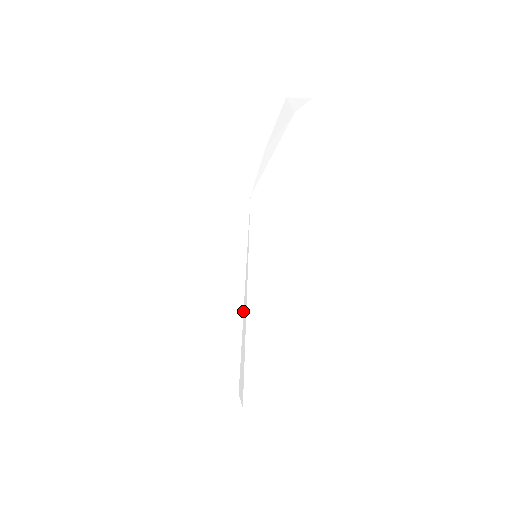
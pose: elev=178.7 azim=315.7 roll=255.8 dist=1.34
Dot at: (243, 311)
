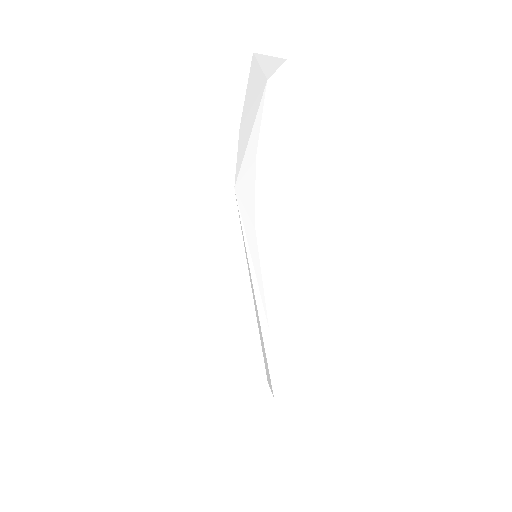
Dot at: (255, 310)
